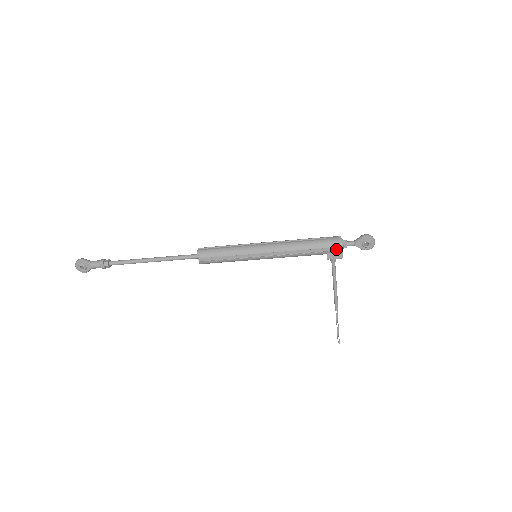
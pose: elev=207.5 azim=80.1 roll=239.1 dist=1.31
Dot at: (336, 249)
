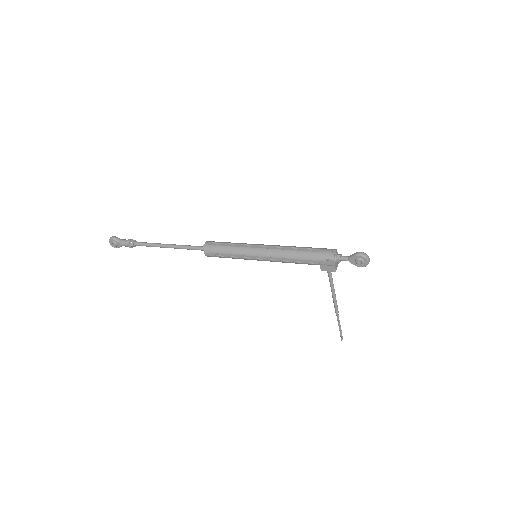
Dot at: (328, 263)
